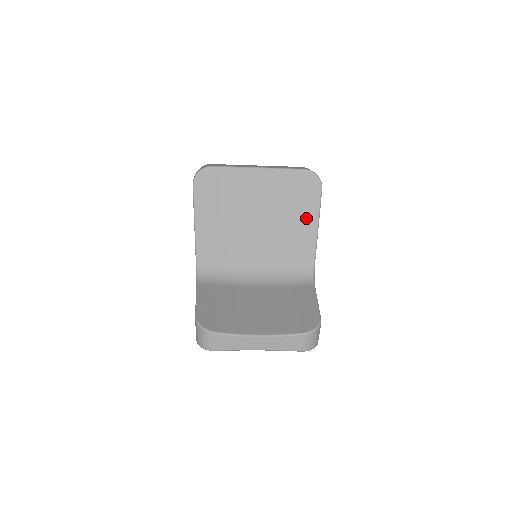
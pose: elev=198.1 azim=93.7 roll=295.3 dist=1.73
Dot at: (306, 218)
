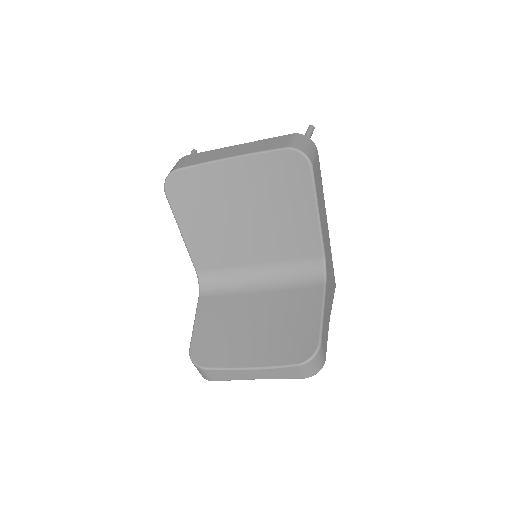
Dot at: (301, 206)
